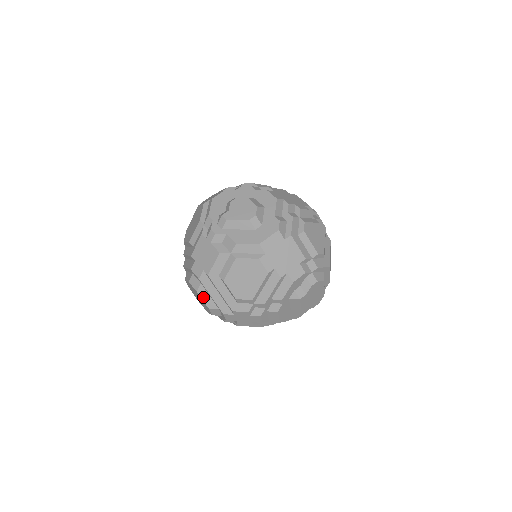
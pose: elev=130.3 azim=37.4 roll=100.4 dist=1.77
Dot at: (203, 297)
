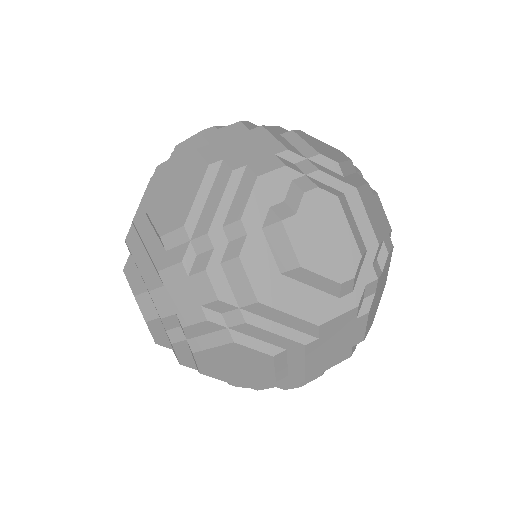
Dot at: (130, 277)
